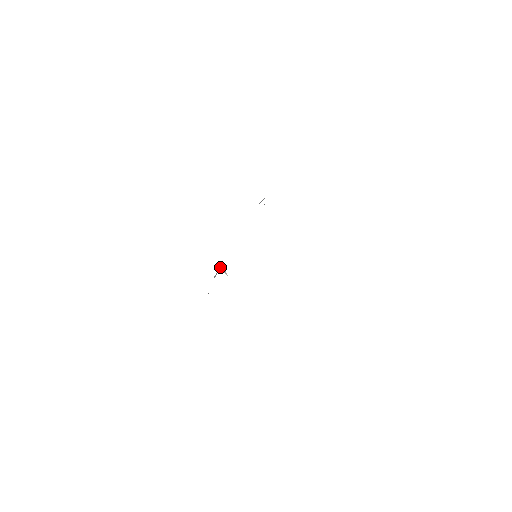
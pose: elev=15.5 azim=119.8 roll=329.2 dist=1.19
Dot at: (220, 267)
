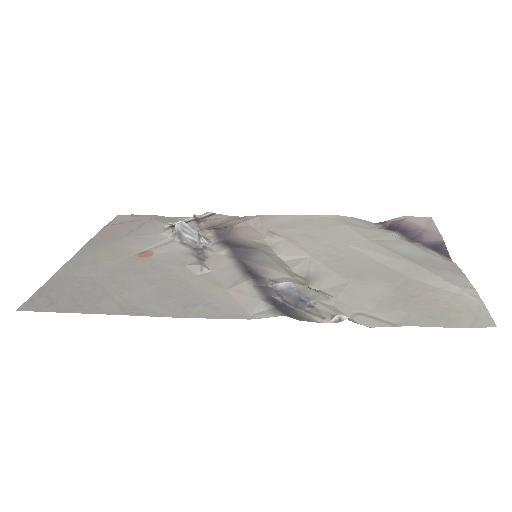
Dot at: (193, 234)
